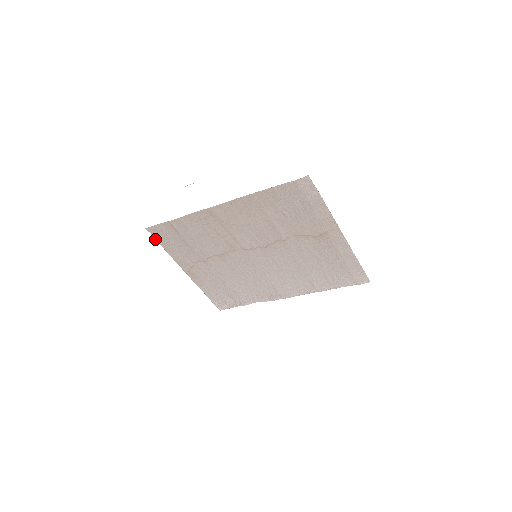
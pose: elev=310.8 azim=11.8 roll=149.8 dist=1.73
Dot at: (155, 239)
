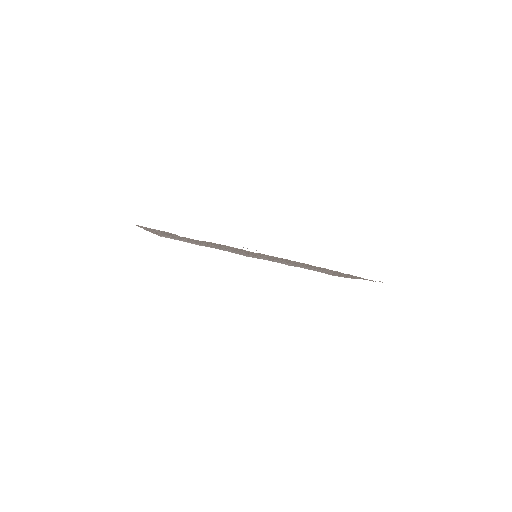
Dot at: (138, 226)
